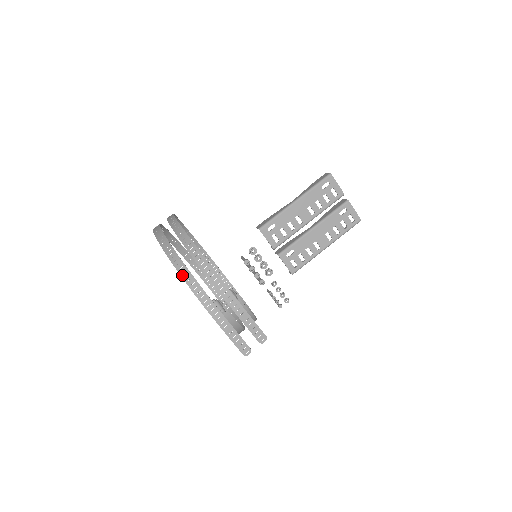
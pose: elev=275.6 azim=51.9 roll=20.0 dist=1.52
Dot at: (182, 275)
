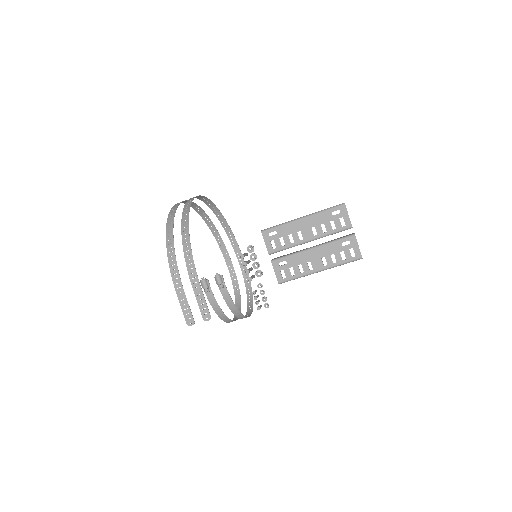
Dot at: (167, 238)
